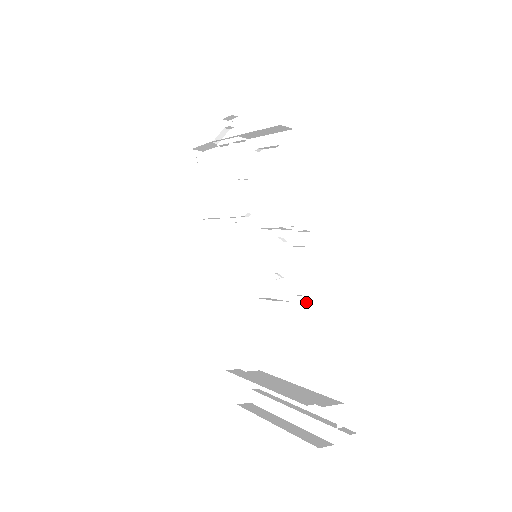
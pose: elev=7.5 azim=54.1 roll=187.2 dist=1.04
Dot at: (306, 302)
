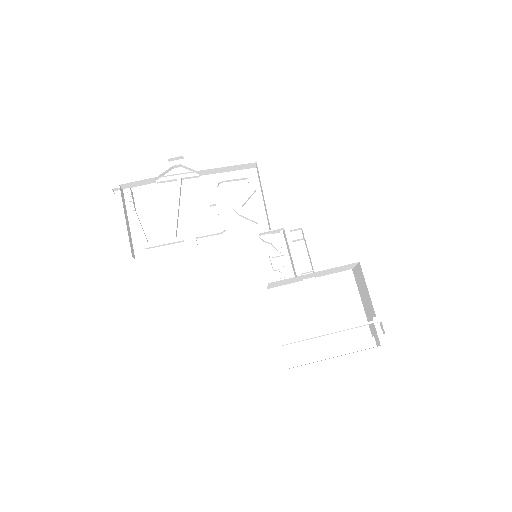
Dot at: occluded
